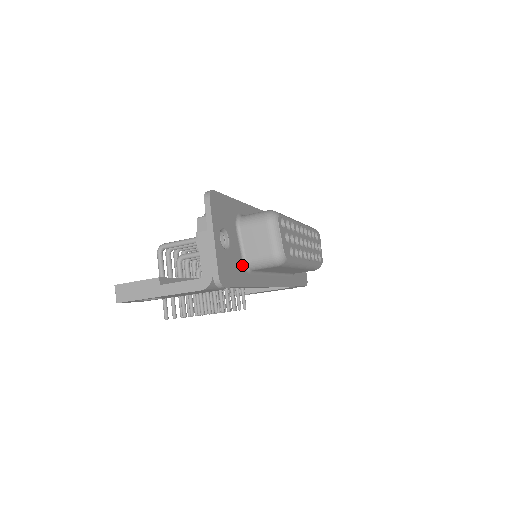
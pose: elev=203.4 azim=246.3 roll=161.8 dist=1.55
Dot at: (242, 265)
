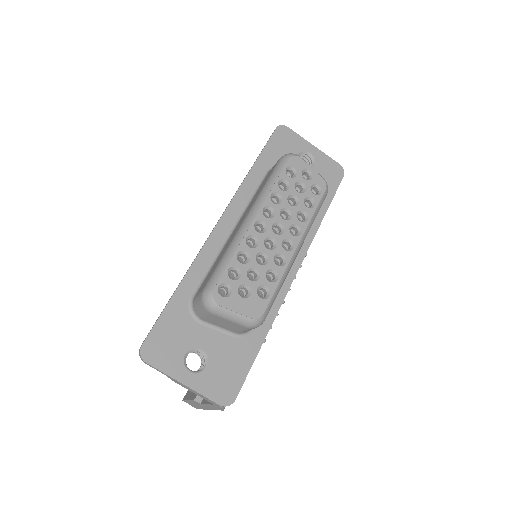
Dot at: (237, 340)
